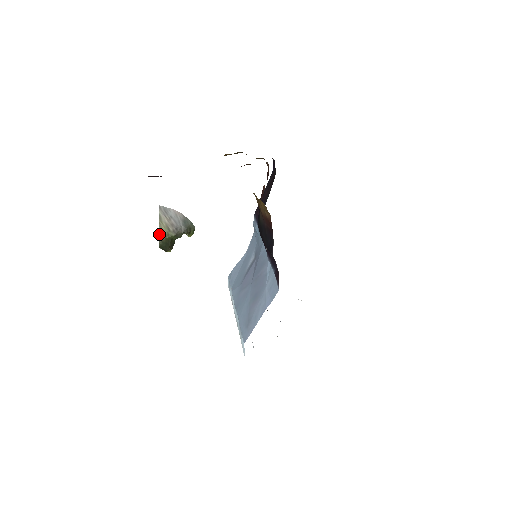
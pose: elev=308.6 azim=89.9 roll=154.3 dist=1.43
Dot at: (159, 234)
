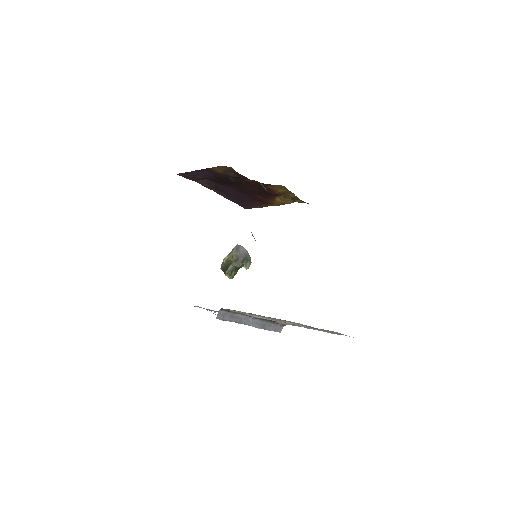
Dot at: (225, 258)
